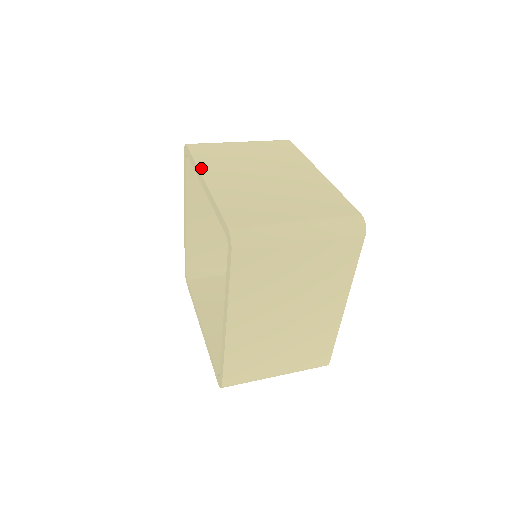
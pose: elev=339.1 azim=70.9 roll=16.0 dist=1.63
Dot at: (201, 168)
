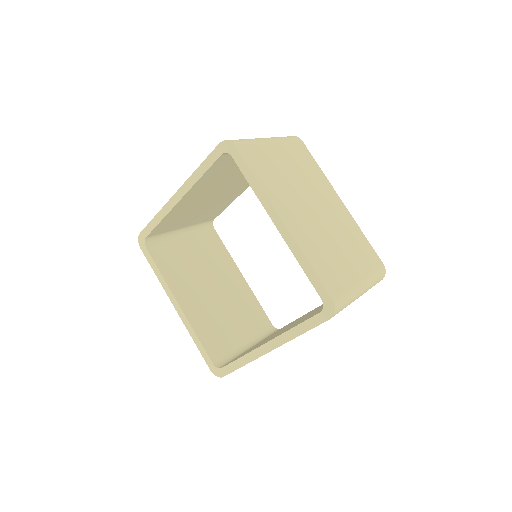
Dot at: (166, 205)
